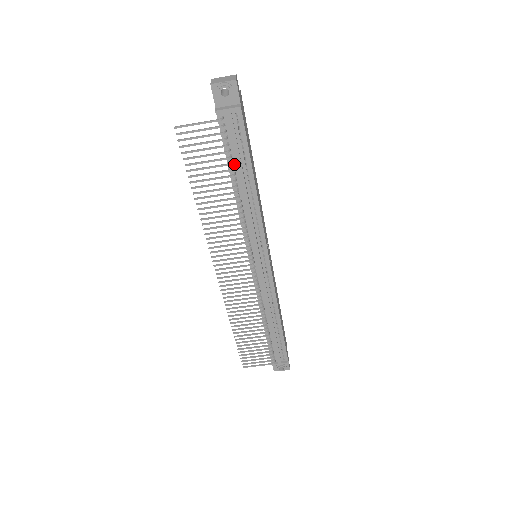
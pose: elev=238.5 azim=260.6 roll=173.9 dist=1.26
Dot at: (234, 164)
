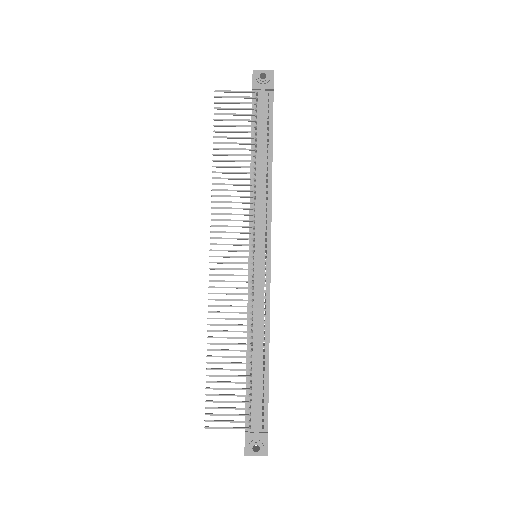
Dot at: (257, 138)
